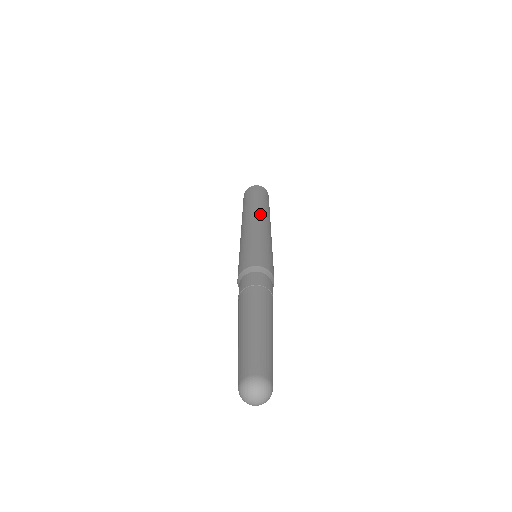
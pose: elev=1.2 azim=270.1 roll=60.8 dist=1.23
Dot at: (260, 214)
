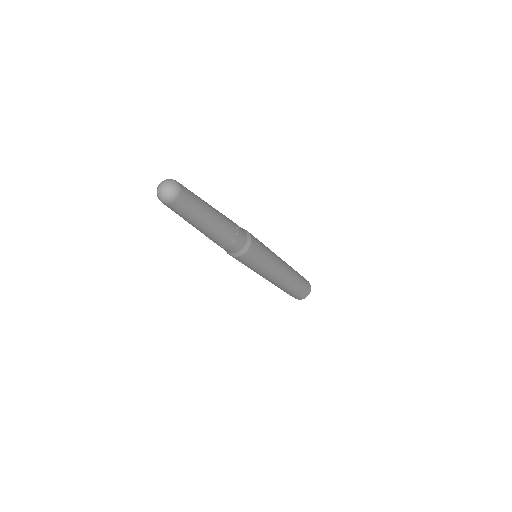
Dot at: occluded
